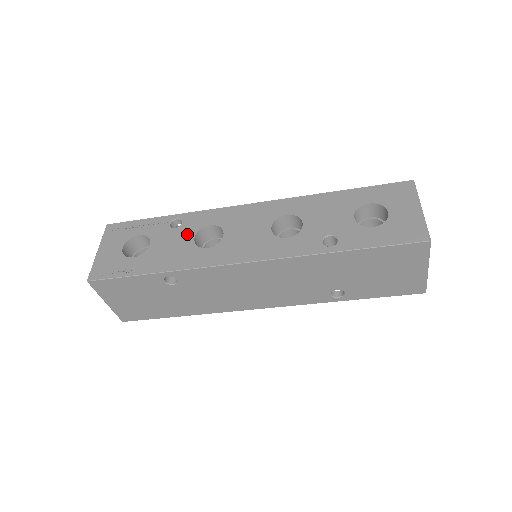
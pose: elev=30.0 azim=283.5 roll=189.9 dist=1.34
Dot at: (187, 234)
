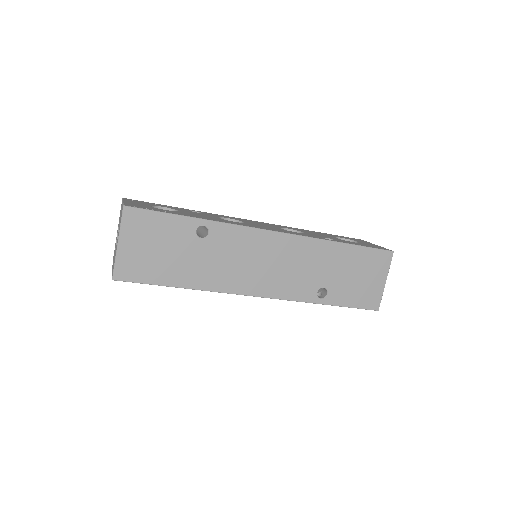
Dot at: (211, 215)
